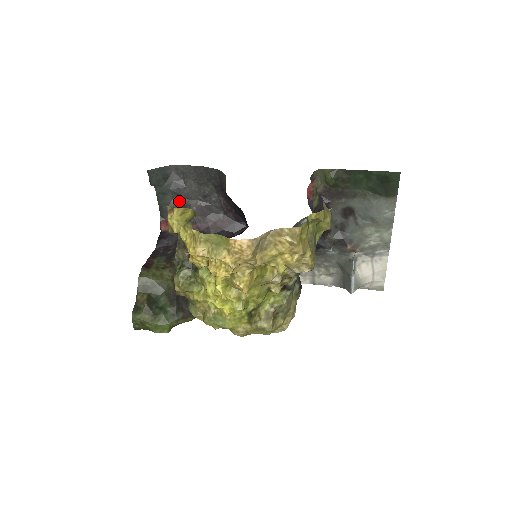
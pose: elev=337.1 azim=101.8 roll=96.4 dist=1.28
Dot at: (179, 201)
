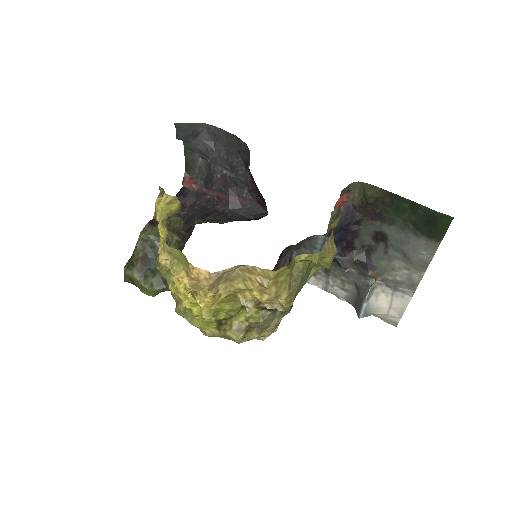
Dot at: (206, 162)
